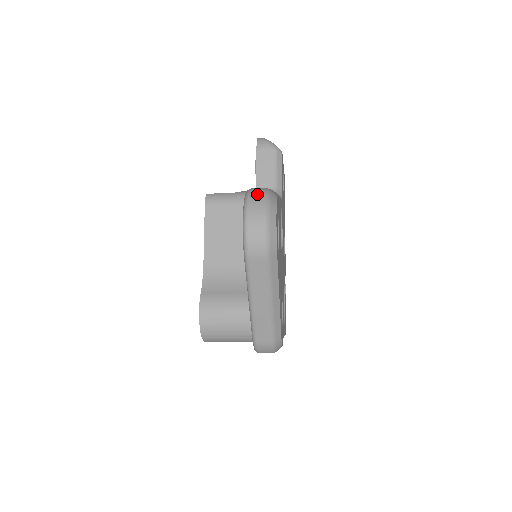
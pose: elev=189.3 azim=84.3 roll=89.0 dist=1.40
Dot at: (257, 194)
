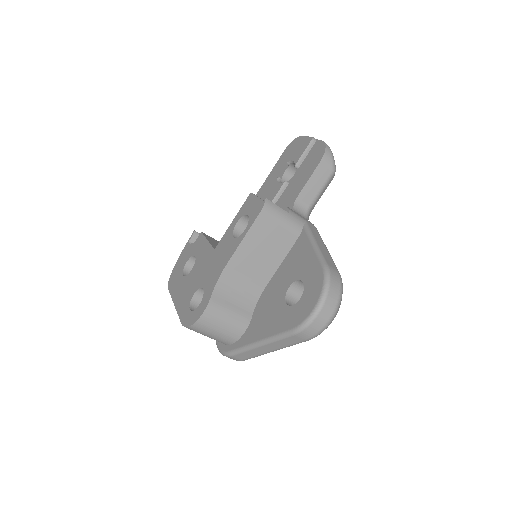
Dot at: (336, 286)
